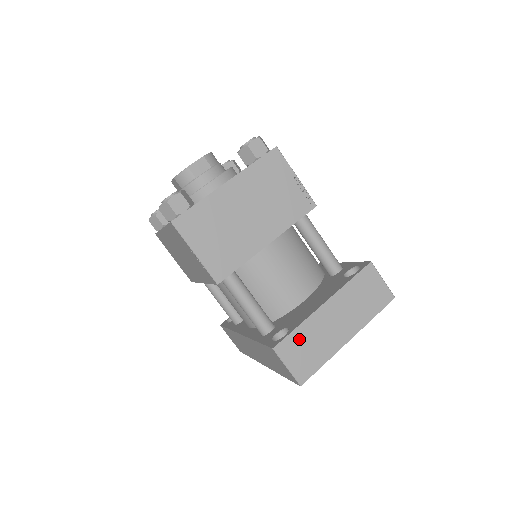
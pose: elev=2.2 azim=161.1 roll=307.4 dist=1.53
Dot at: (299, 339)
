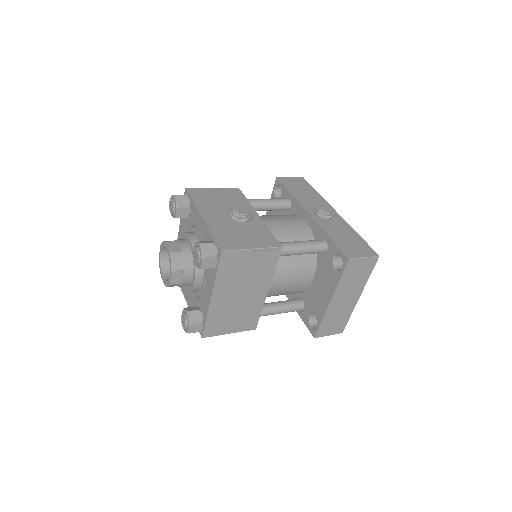
Dot at: (327, 324)
